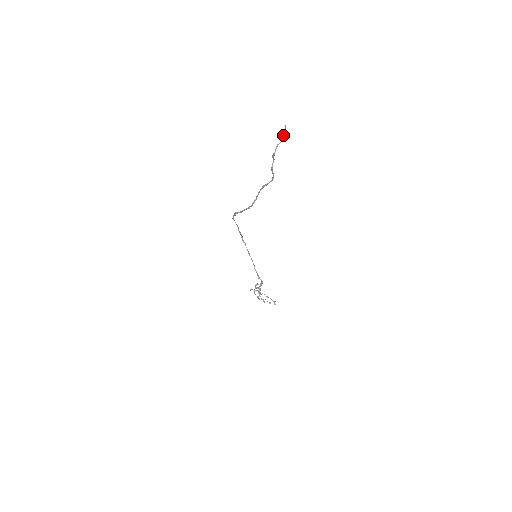
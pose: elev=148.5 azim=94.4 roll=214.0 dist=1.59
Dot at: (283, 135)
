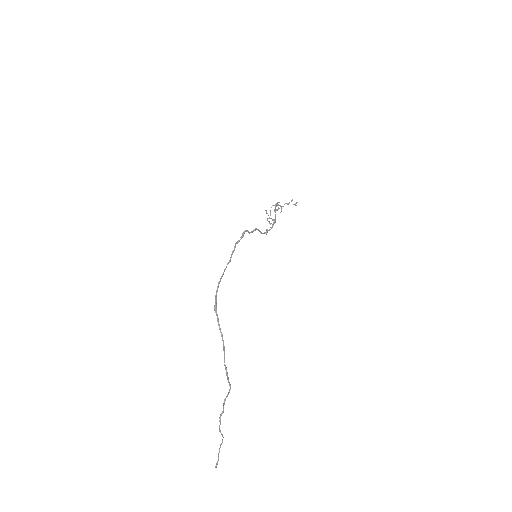
Dot at: (219, 452)
